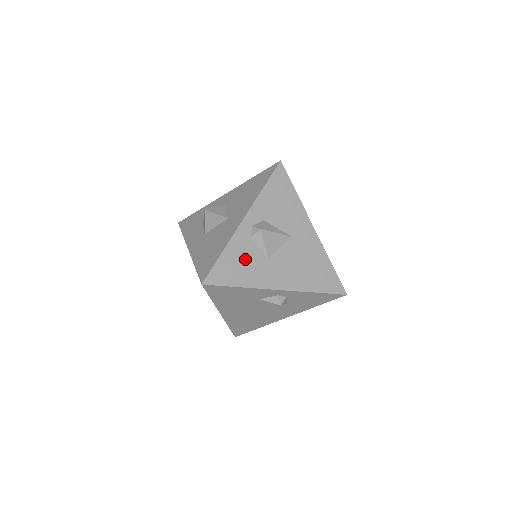
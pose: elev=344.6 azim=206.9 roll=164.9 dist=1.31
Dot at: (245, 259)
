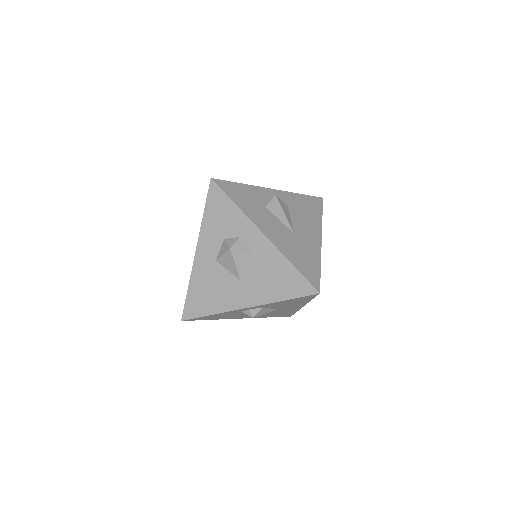
Dot at: (227, 315)
